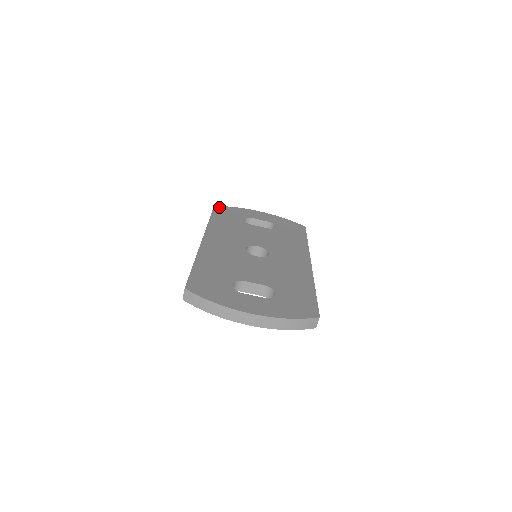
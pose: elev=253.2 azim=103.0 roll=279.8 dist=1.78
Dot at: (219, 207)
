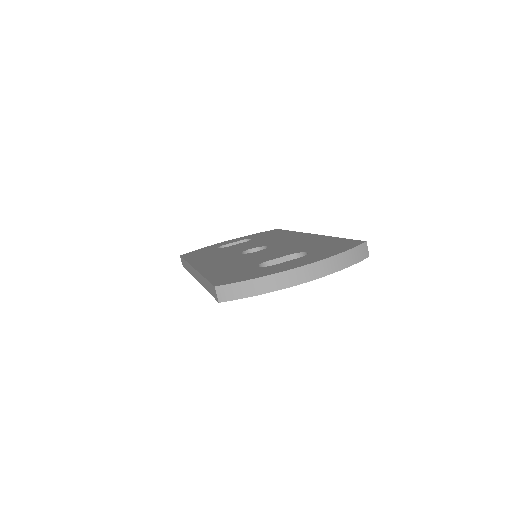
Dot at: (185, 254)
